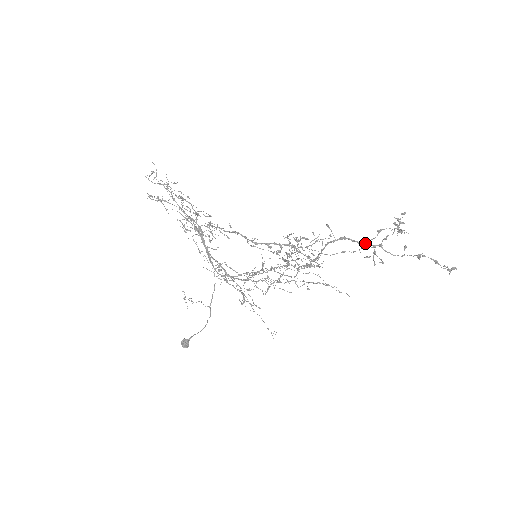
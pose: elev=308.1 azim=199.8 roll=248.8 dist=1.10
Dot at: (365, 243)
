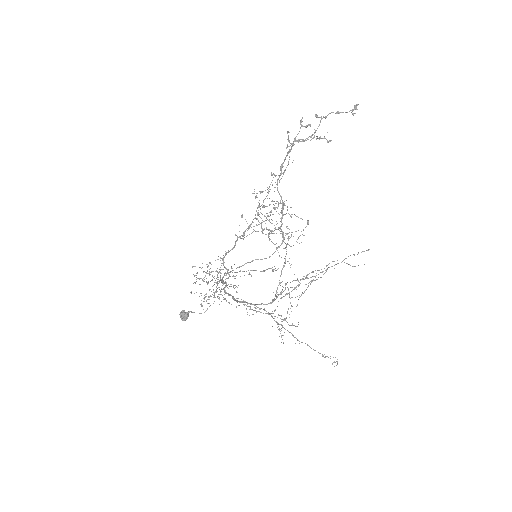
Dot at: (289, 150)
